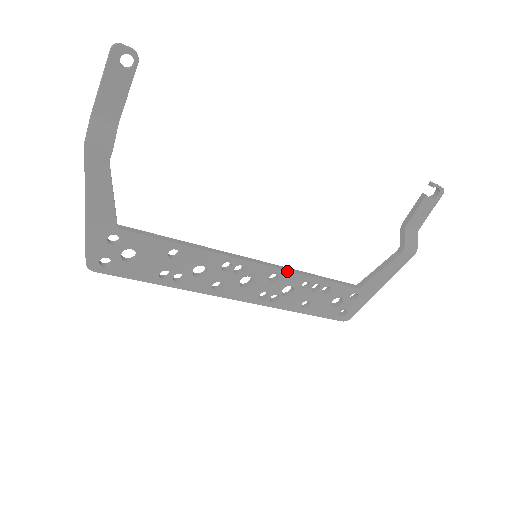
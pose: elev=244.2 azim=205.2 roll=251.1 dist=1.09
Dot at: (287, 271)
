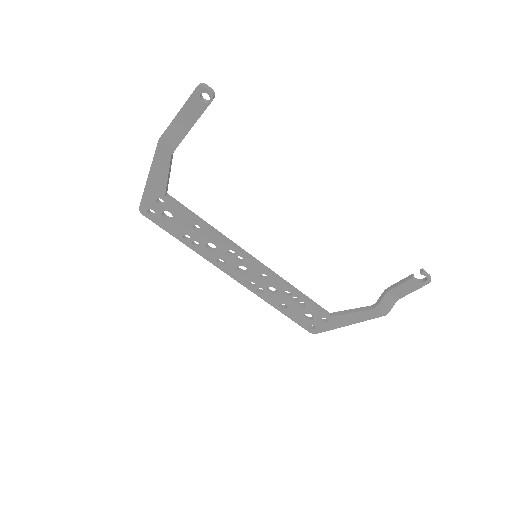
Dot at: (275, 277)
